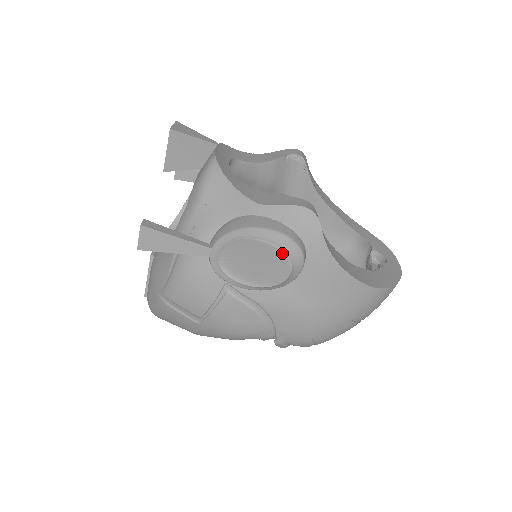
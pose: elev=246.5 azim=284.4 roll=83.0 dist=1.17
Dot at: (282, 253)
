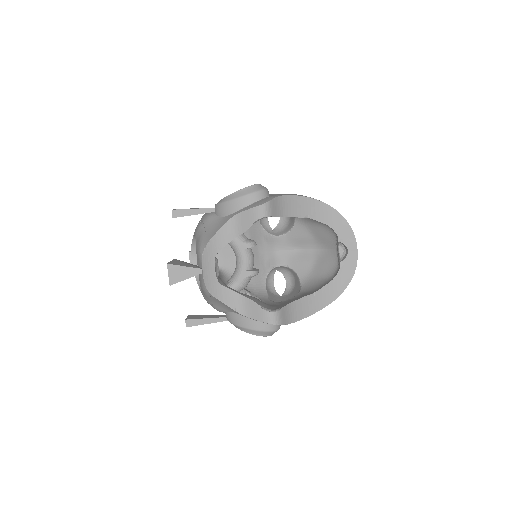
Dot at: (265, 336)
